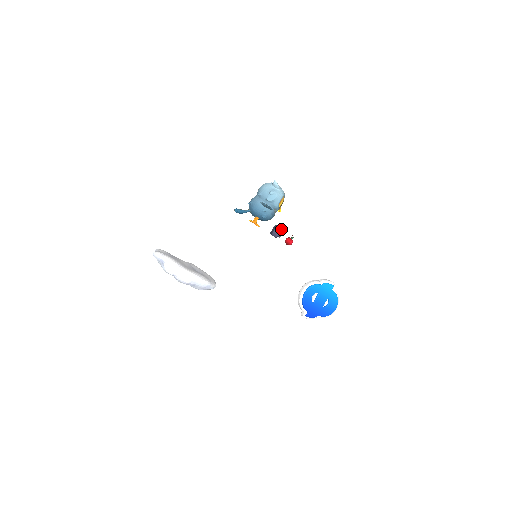
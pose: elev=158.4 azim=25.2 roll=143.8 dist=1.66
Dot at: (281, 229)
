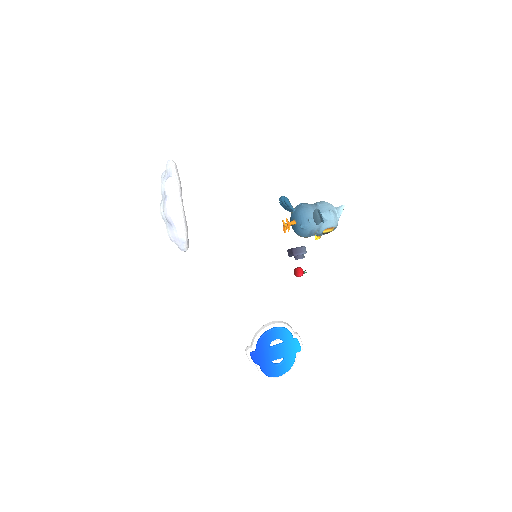
Dot at: (305, 252)
